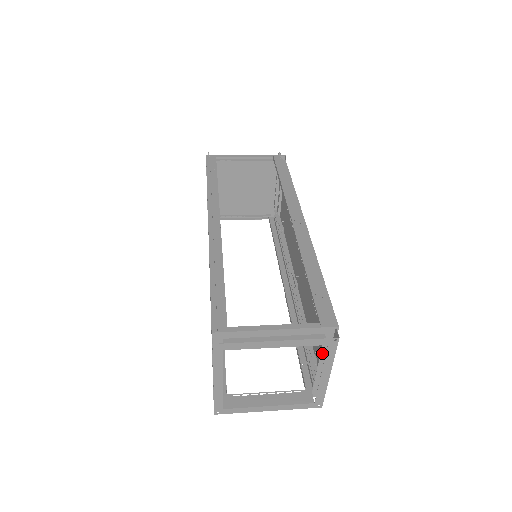
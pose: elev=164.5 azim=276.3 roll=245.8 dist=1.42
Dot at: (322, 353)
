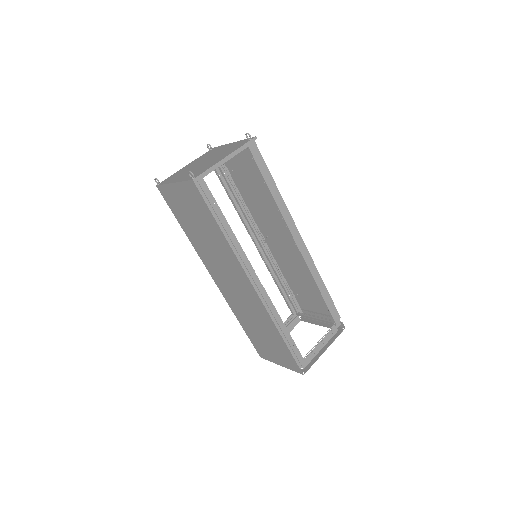
Dot at: (324, 321)
